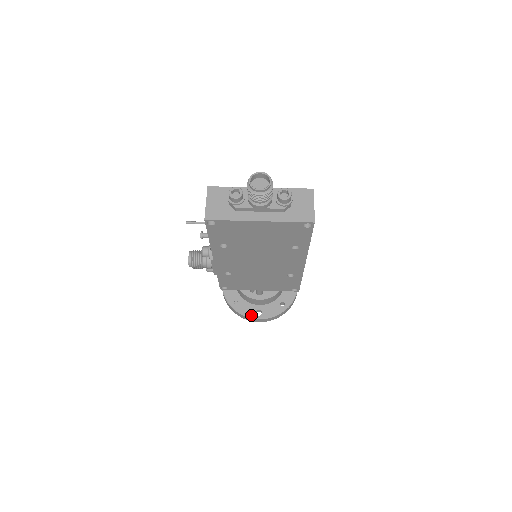
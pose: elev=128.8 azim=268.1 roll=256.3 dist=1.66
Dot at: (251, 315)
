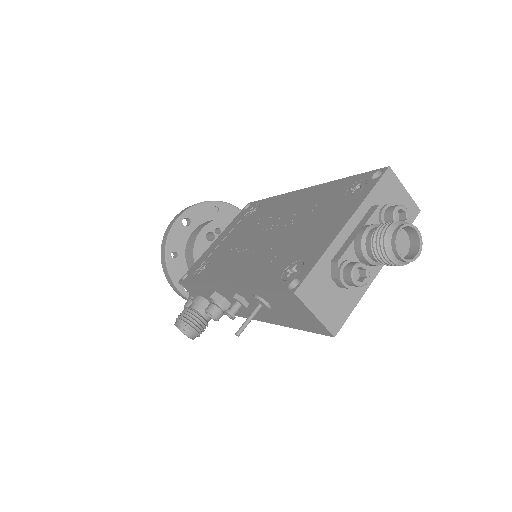
Dot at: occluded
